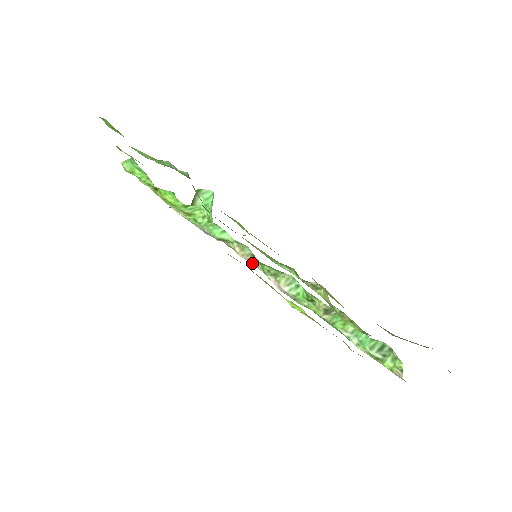
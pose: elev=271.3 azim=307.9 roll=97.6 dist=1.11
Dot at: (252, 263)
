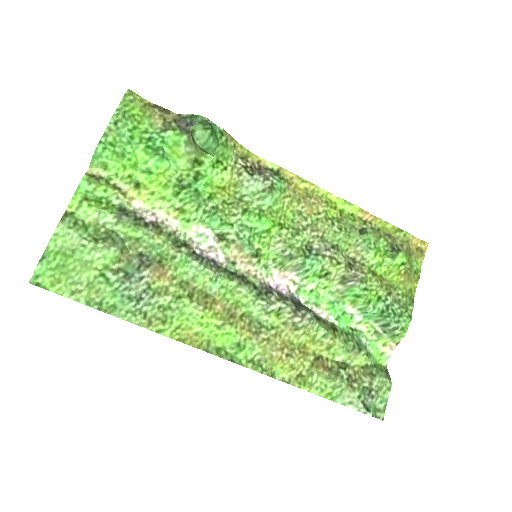
Dot at: (250, 268)
